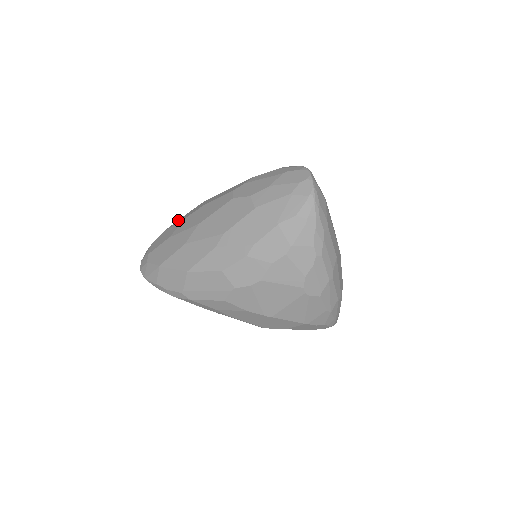
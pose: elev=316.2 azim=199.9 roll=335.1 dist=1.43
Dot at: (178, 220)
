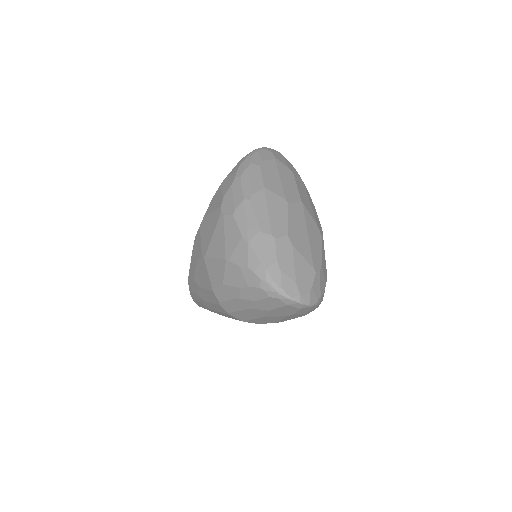
Dot at: occluded
